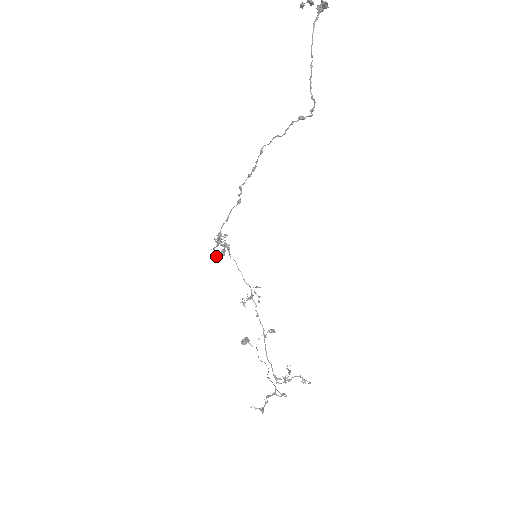
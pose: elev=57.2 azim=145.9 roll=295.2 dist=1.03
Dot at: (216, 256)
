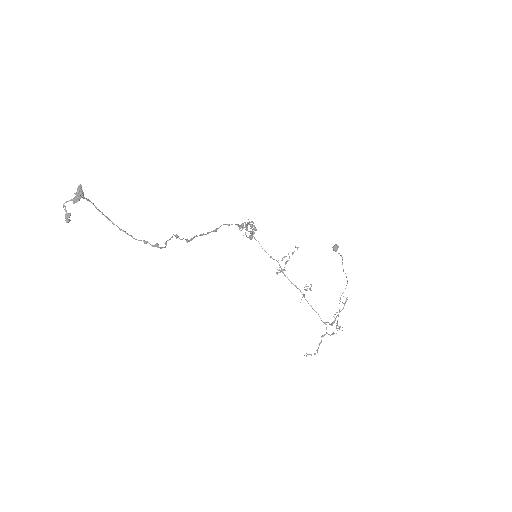
Dot at: occluded
